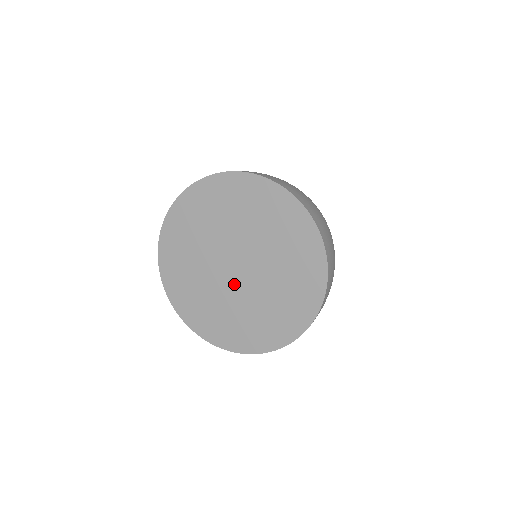
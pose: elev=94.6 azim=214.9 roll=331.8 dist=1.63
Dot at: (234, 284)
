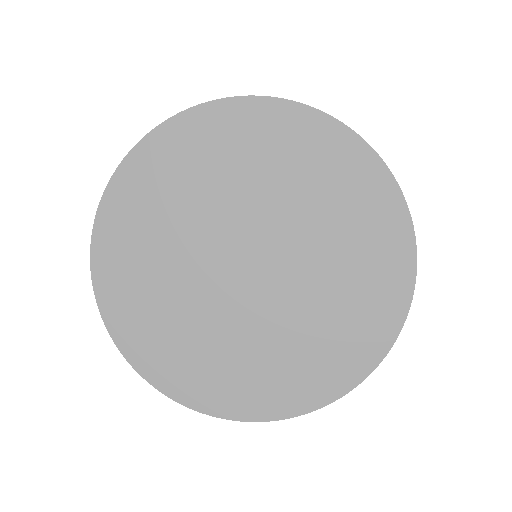
Dot at: (270, 290)
